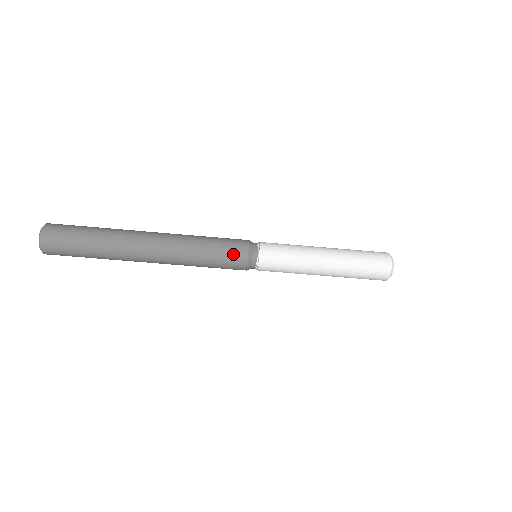
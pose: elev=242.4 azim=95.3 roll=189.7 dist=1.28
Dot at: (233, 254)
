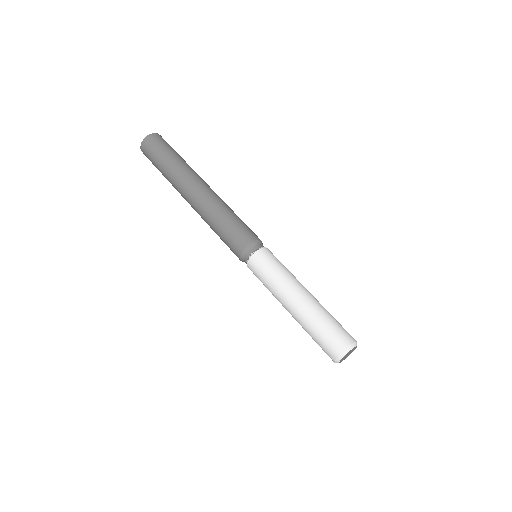
Dot at: (241, 235)
